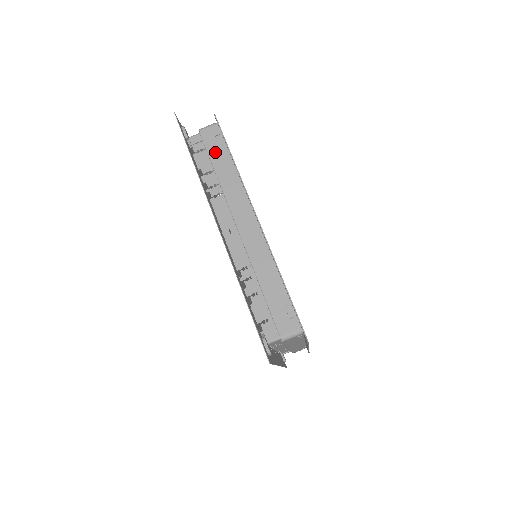
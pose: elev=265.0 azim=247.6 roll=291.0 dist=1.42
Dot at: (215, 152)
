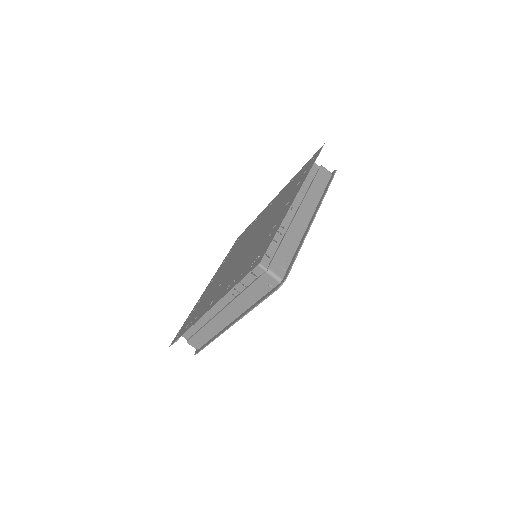
Dot at: (320, 179)
